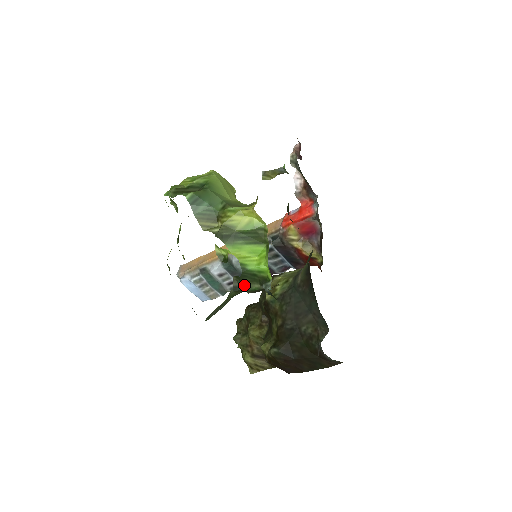
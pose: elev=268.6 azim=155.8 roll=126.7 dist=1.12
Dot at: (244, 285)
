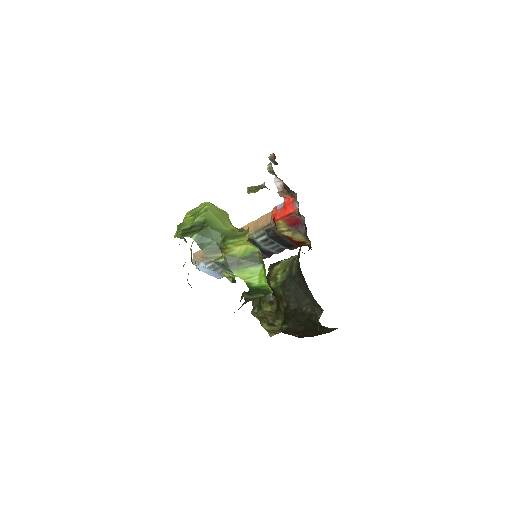
Dot at: (252, 296)
